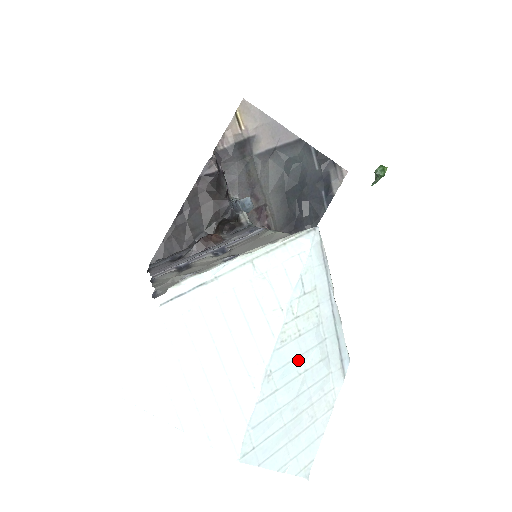
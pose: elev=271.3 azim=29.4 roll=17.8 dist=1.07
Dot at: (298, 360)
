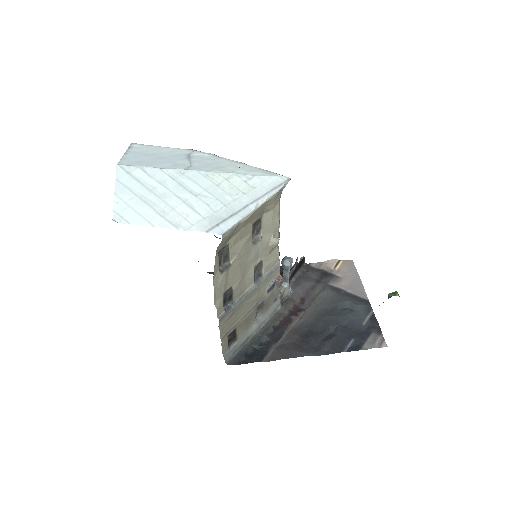
Dot at: (200, 188)
